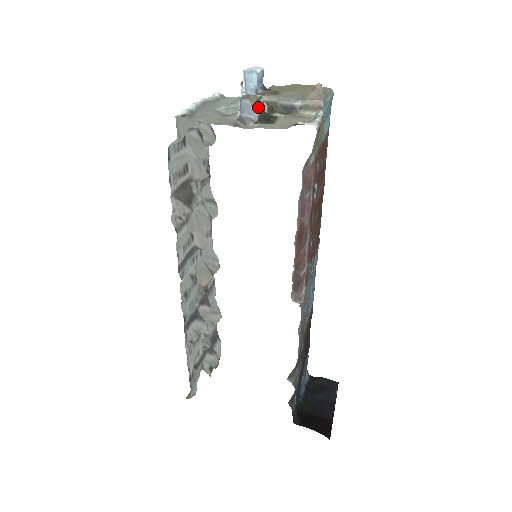
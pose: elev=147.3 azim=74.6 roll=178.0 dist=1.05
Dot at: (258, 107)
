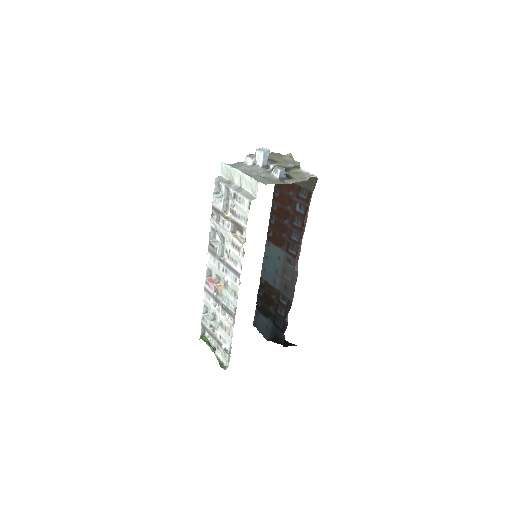
Dot at: occluded
